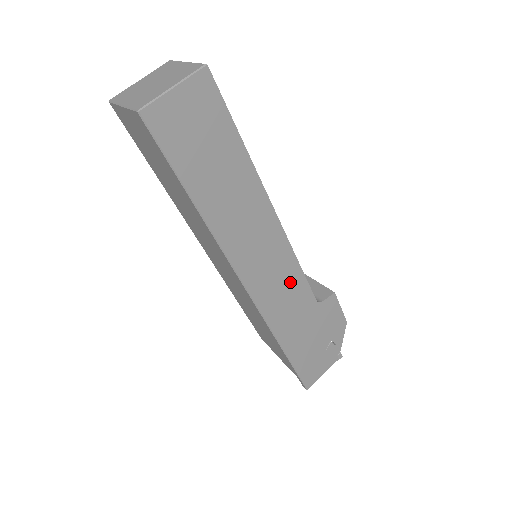
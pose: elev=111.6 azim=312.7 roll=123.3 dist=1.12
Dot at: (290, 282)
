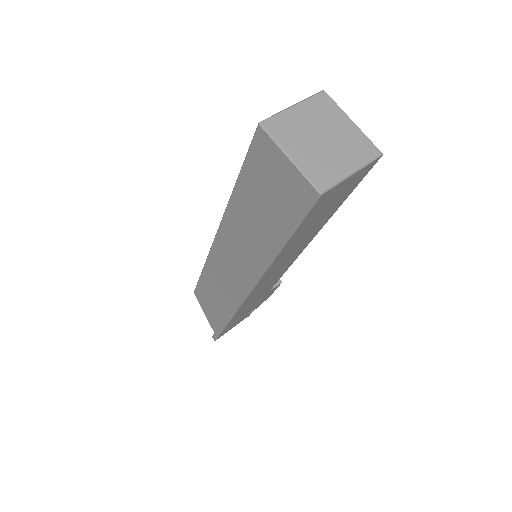
Dot at: (271, 283)
